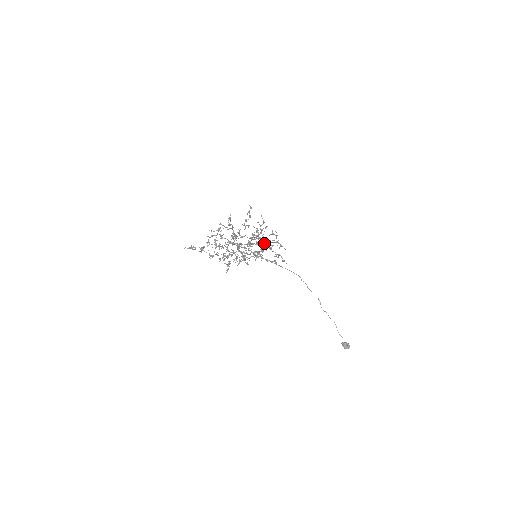
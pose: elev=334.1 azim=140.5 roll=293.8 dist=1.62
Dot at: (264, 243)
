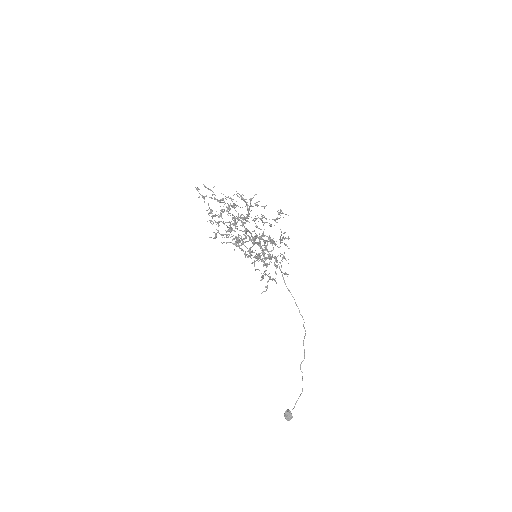
Dot at: (270, 254)
